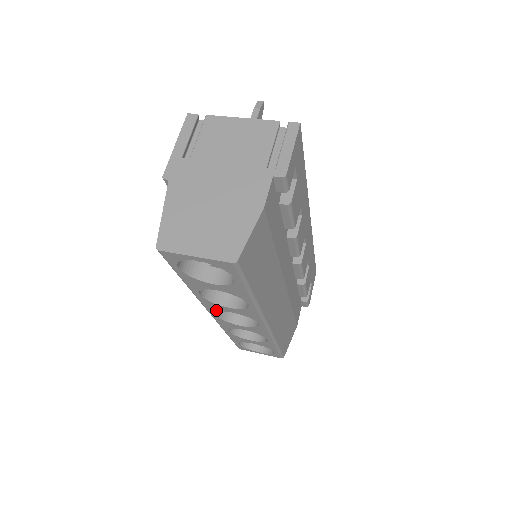
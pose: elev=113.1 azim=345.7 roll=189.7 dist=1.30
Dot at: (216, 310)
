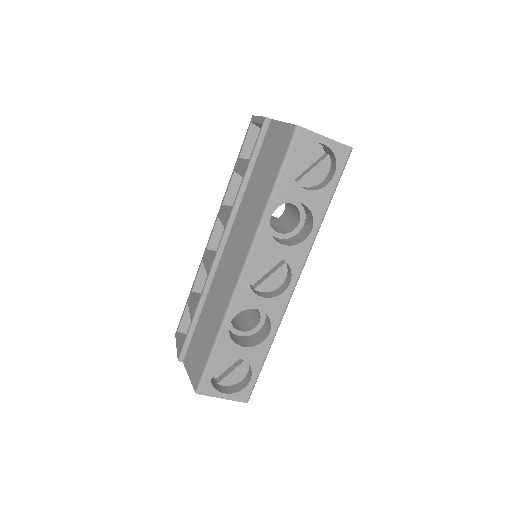
Dot at: (261, 256)
